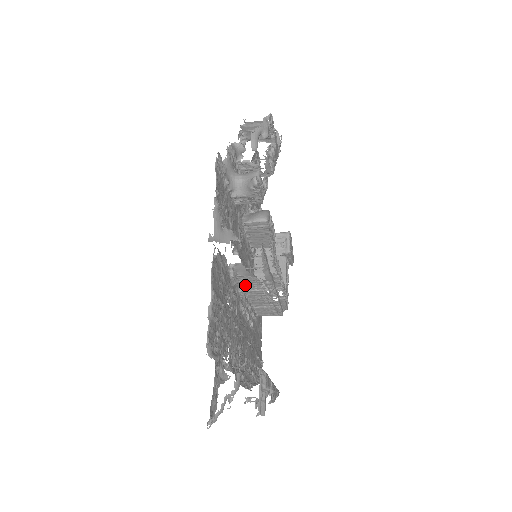
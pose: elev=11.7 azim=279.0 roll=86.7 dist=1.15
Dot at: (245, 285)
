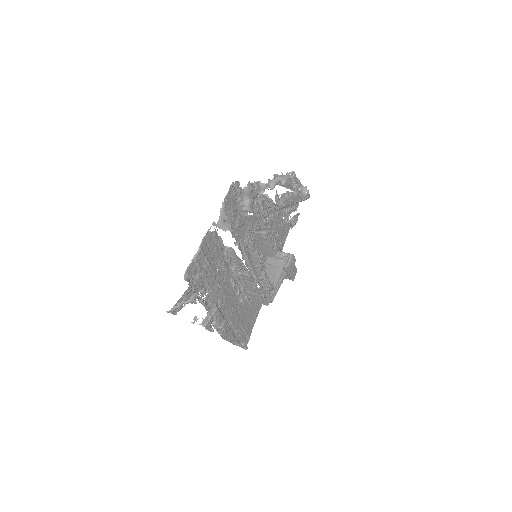
Dot at: (238, 268)
